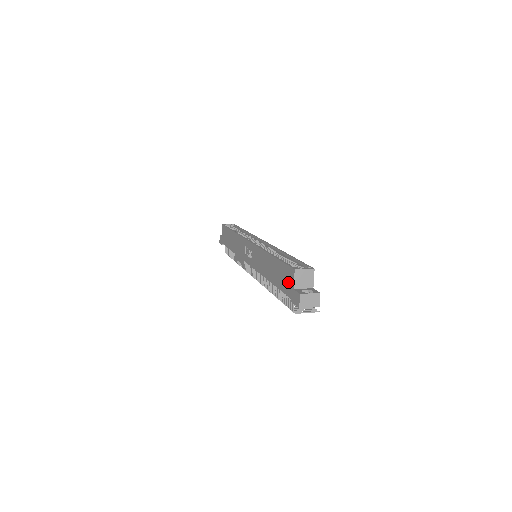
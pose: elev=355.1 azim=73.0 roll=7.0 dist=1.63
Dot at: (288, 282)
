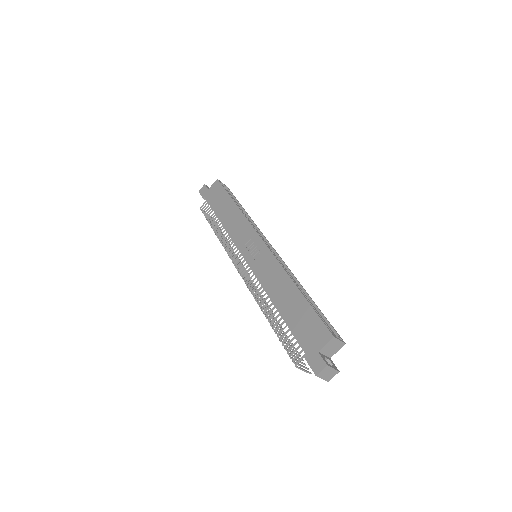
Dot at: (313, 338)
